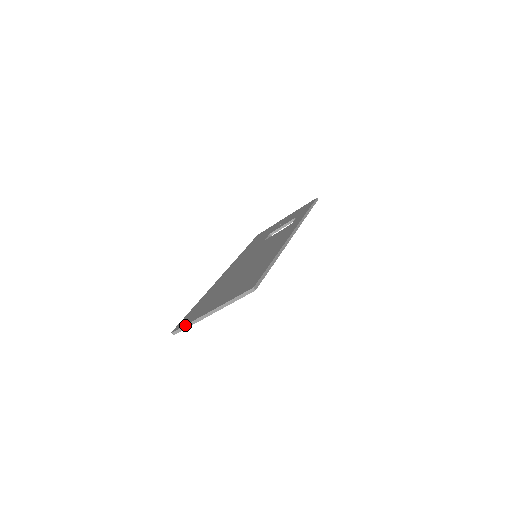
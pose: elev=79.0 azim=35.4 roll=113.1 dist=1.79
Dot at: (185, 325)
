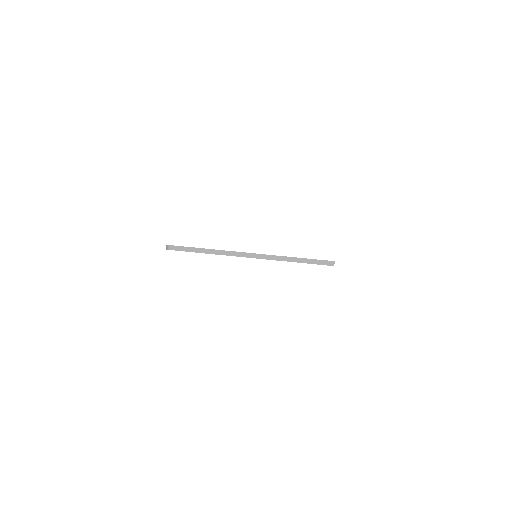
Dot at: occluded
